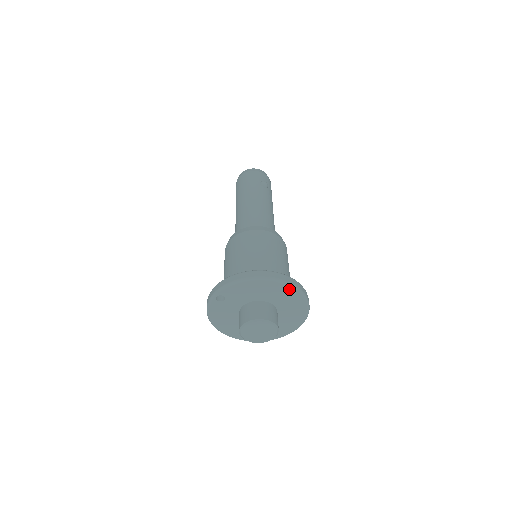
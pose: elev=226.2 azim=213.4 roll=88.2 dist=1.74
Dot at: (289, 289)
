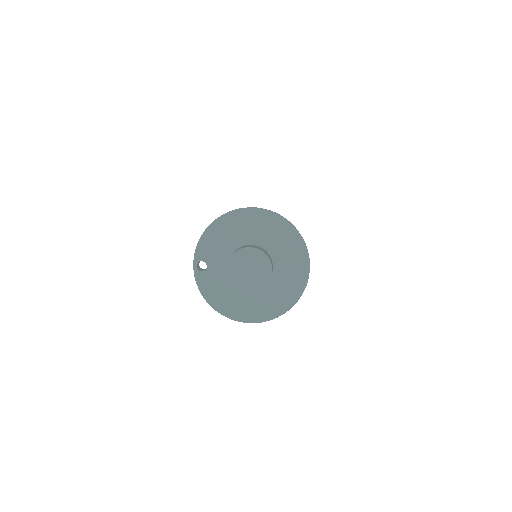
Dot at: (256, 215)
